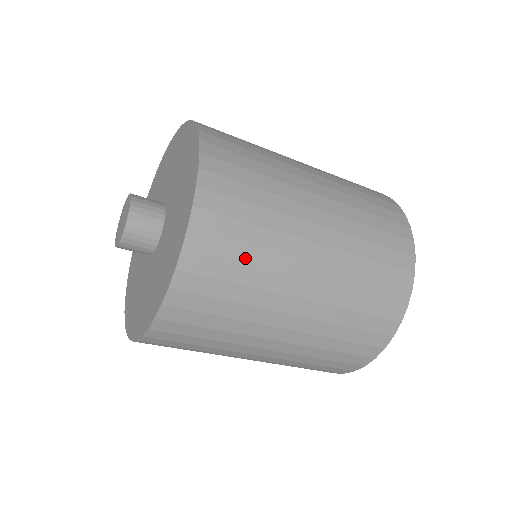
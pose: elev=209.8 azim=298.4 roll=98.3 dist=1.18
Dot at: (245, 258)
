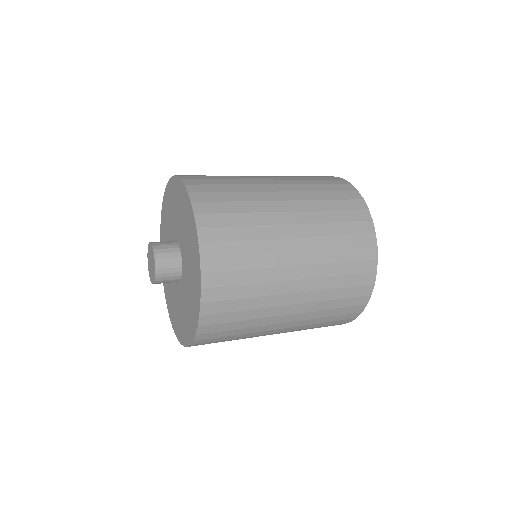
Dot at: (232, 338)
